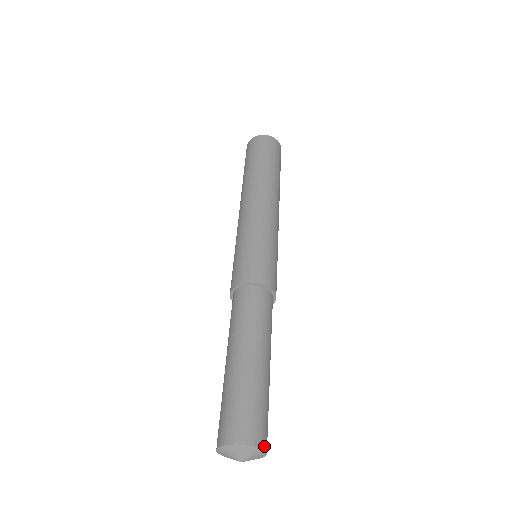
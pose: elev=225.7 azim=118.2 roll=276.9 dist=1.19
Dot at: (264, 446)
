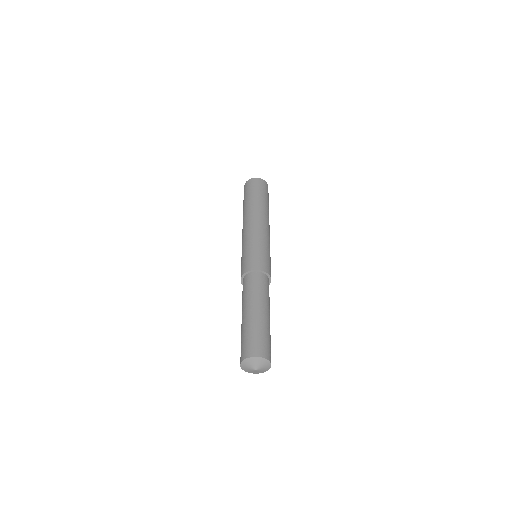
Dot at: (264, 356)
